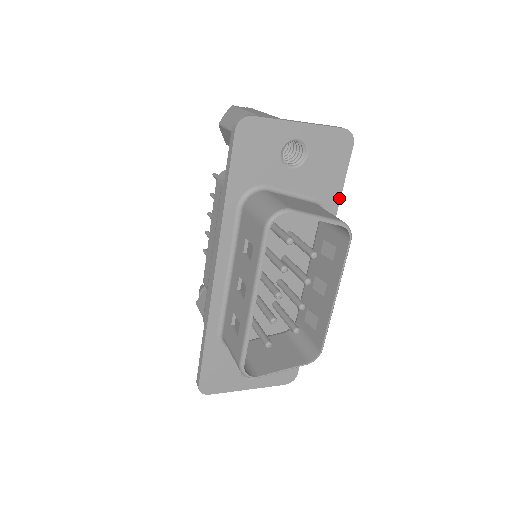
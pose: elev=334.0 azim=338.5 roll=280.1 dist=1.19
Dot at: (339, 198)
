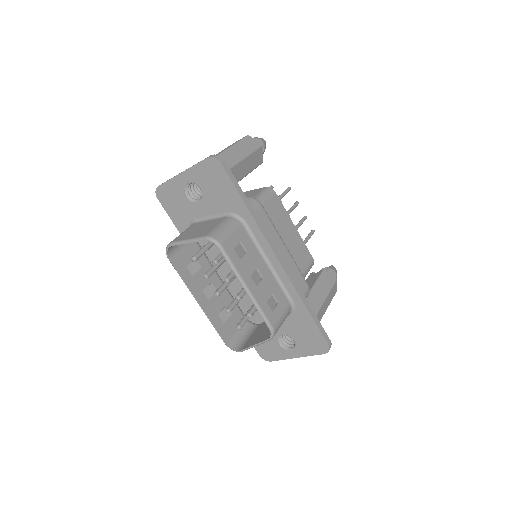
Dot at: (244, 203)
